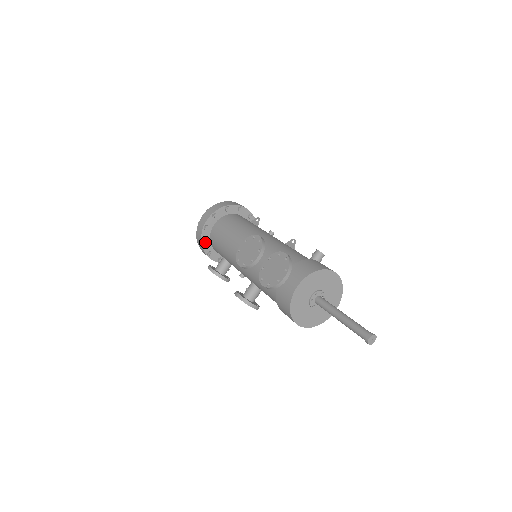
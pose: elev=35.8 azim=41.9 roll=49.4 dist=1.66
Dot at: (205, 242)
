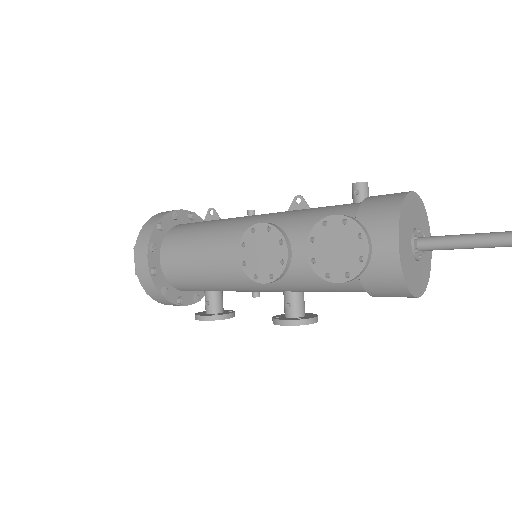
Dot at: (166, 290)
